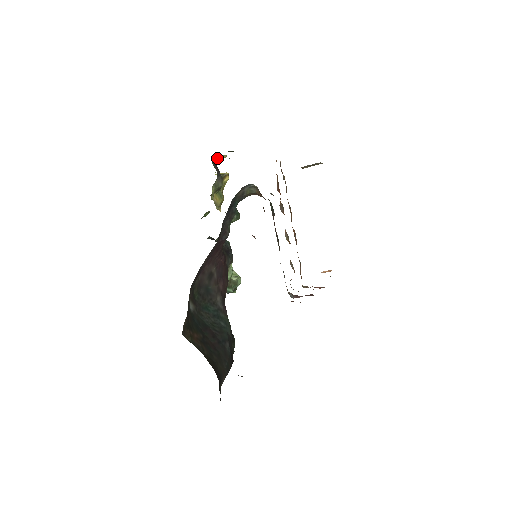
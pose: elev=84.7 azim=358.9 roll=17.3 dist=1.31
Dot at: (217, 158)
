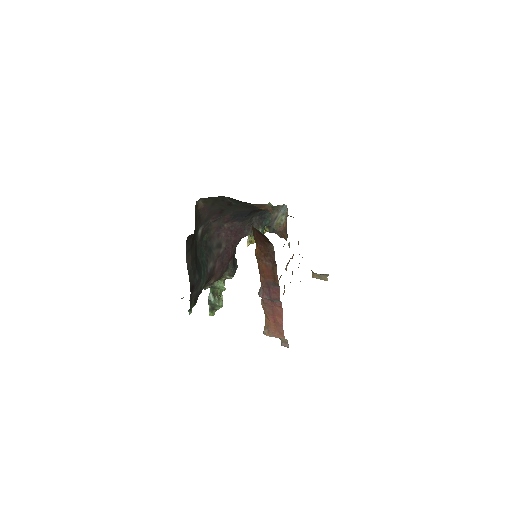
Dot at: occluded
